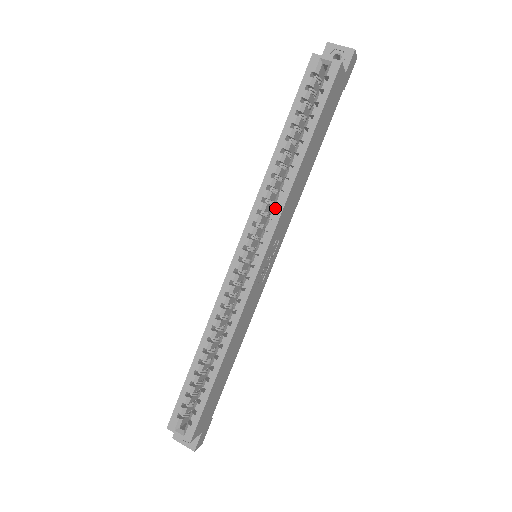
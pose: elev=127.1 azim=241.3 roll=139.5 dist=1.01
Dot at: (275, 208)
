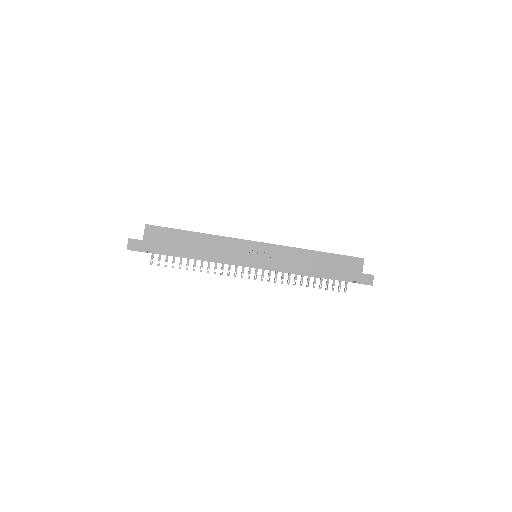
Dot at: (287, 246)
